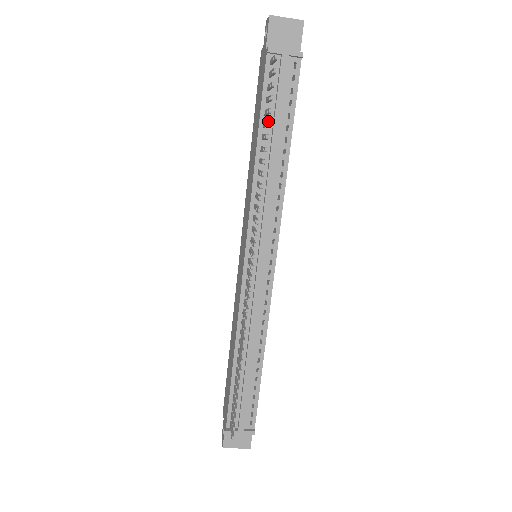
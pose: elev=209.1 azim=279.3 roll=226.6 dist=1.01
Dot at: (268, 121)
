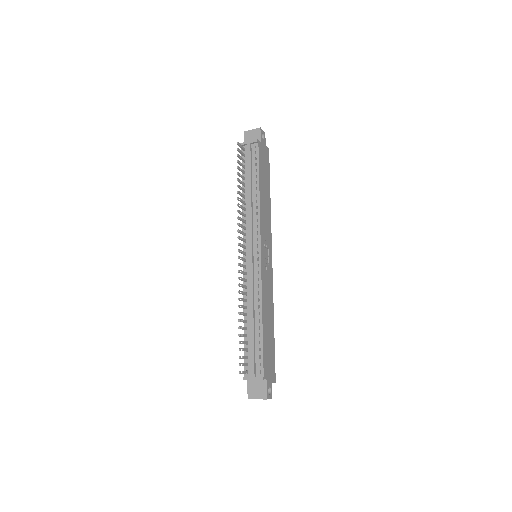
Dot at: (237, 172)
